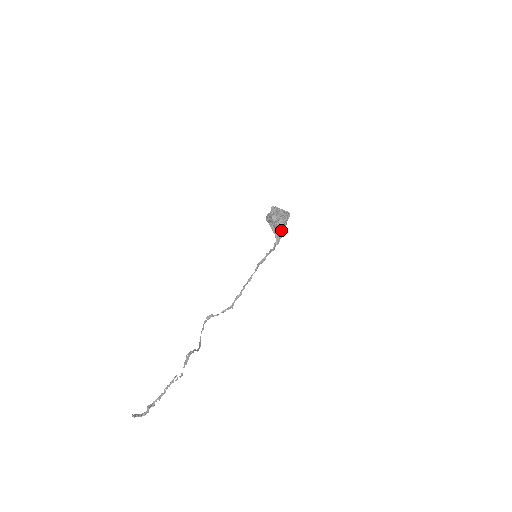
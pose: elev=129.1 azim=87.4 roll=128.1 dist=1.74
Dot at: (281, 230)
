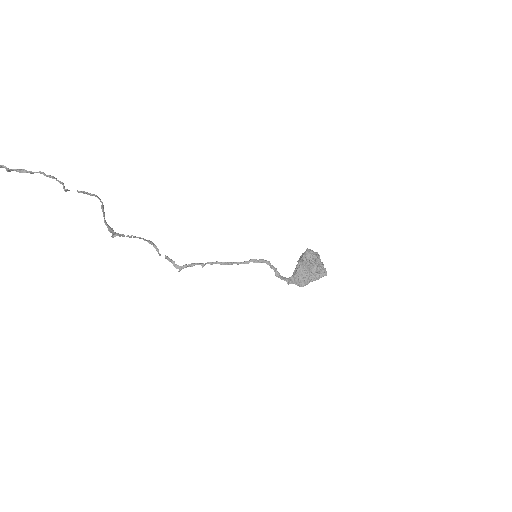
Dot at: (303, 277)
